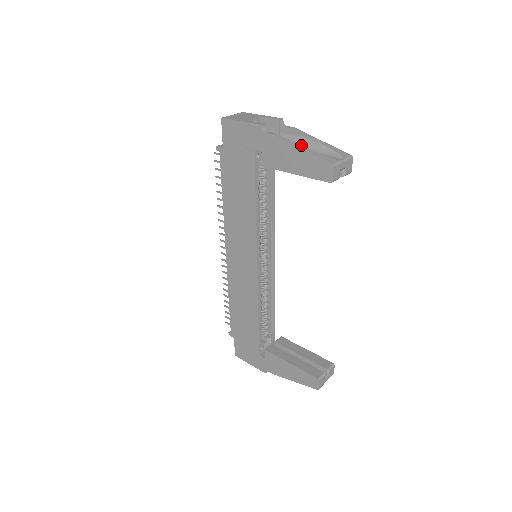
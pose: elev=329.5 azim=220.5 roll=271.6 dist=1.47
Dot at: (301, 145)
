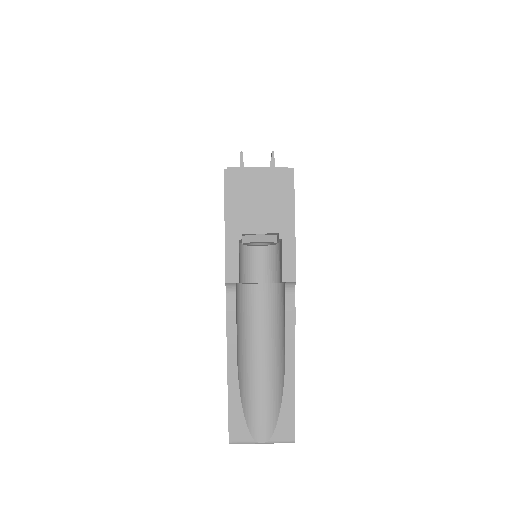
Dot at: (276, 340)
